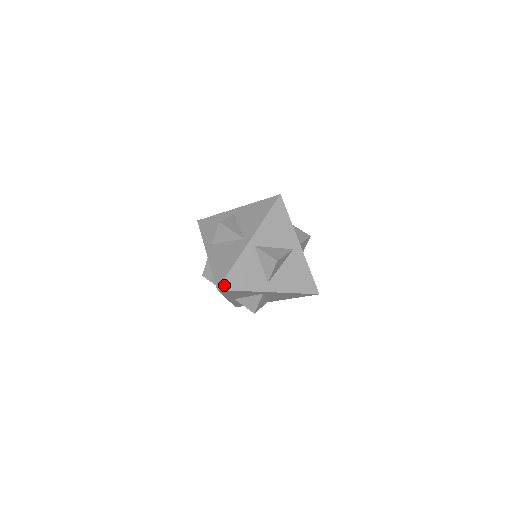
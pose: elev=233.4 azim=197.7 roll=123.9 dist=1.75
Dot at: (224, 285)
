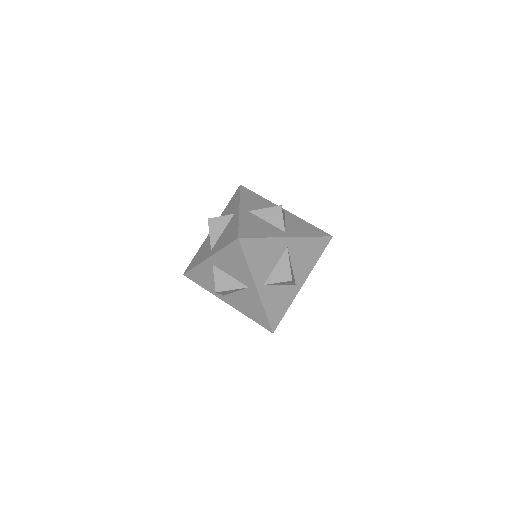
Dot at: (273, 326)
